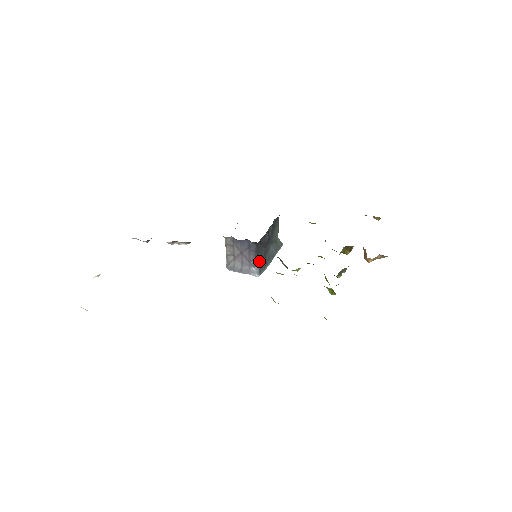
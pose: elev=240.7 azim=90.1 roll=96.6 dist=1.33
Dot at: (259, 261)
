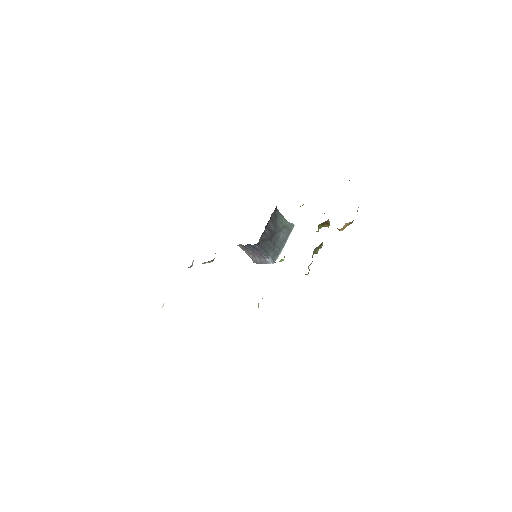
Dot at: (270, 252)
